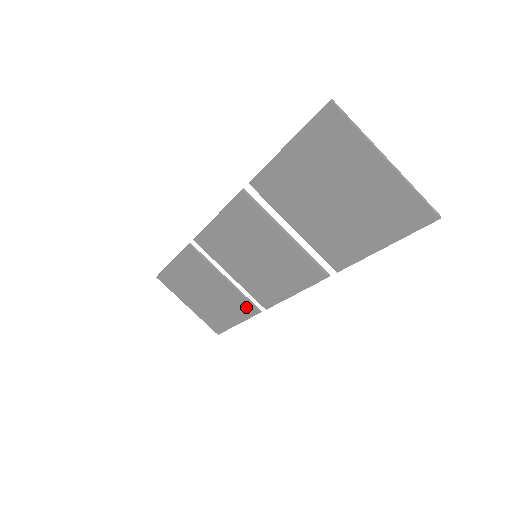
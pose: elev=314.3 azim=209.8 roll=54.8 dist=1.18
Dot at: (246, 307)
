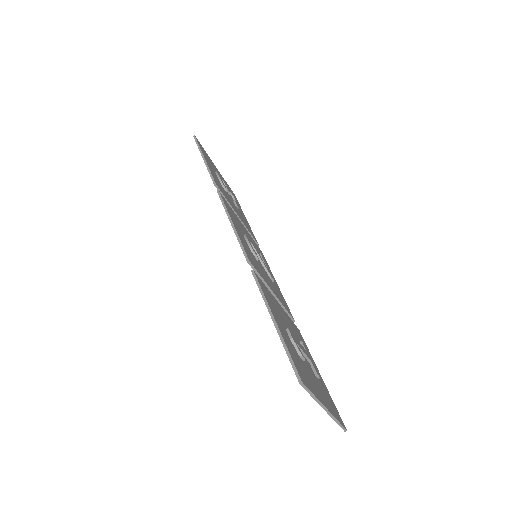
Dot at: occluded
